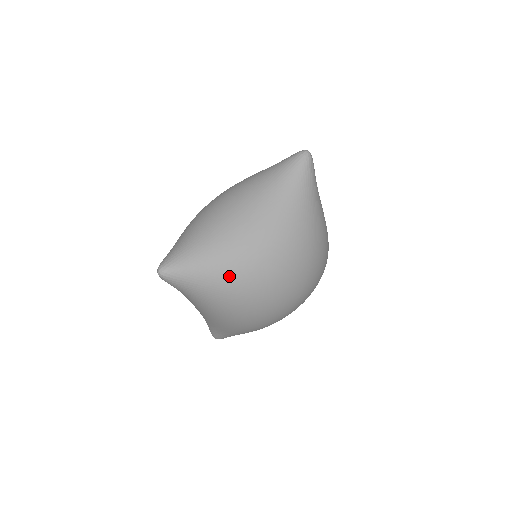
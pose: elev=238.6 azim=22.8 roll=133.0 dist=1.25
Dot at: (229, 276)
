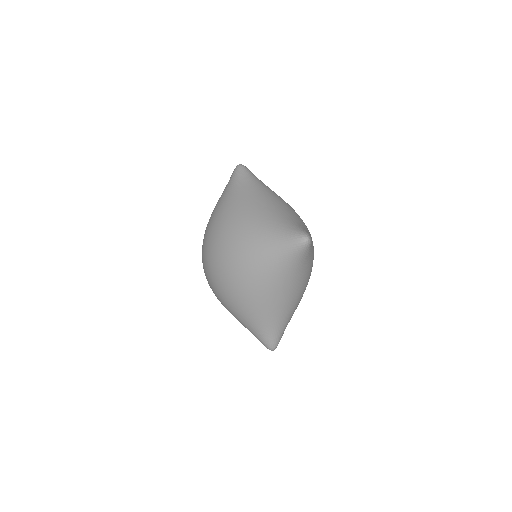
Dot at: occluded
